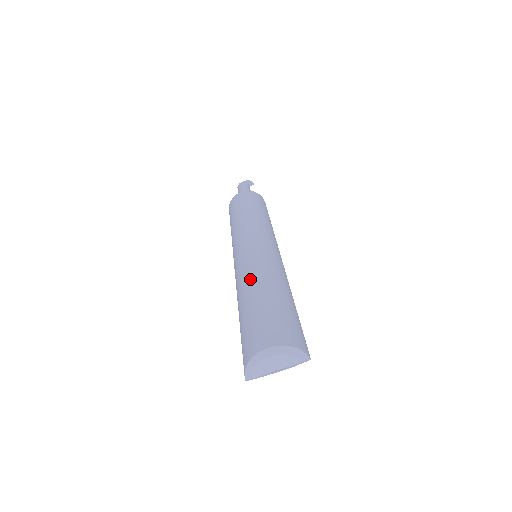
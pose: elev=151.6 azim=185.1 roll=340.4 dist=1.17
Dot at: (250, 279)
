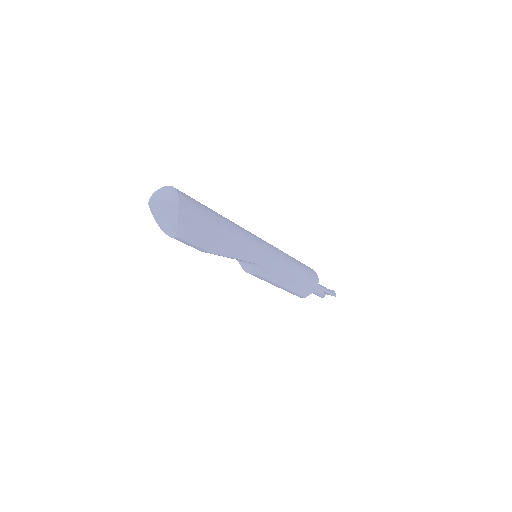
Dot at: occluded
